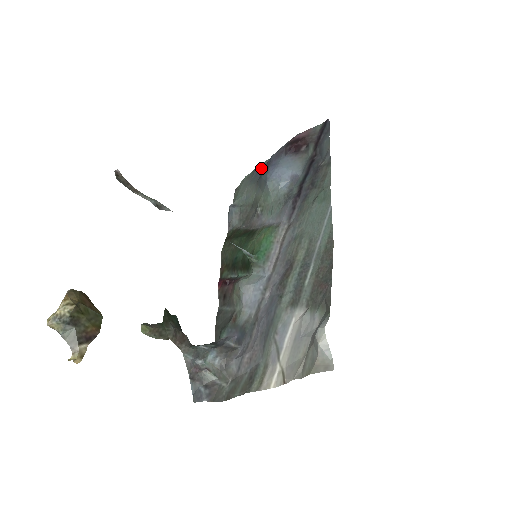
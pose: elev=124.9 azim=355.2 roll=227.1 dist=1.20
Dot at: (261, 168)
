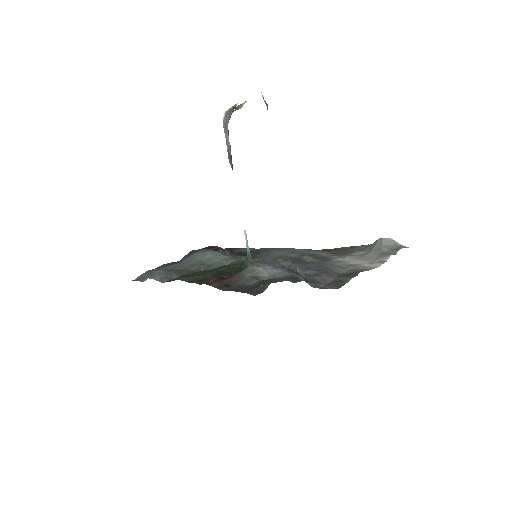
Dot at: (172, 263)
